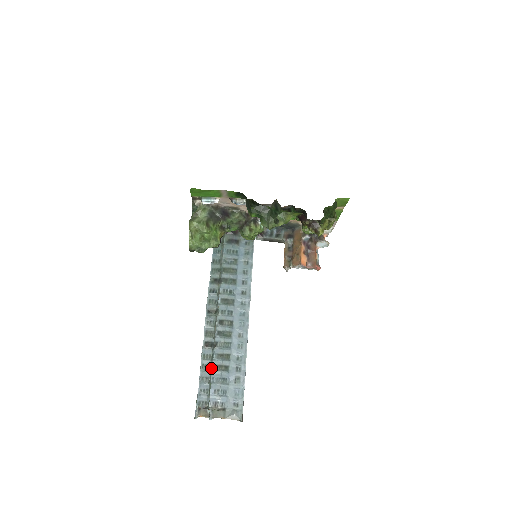
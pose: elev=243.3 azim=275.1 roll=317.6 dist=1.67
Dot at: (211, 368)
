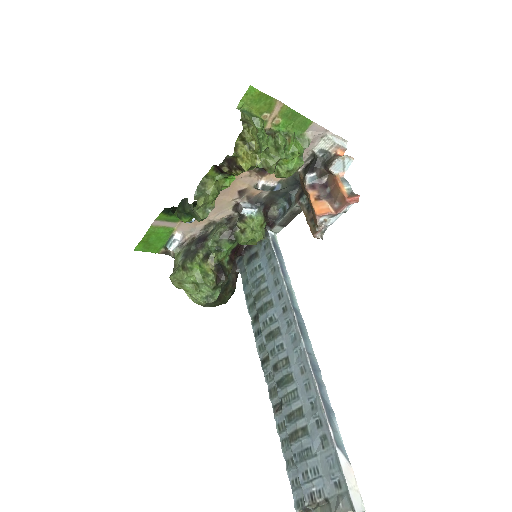
Dot at: (290, 441)
